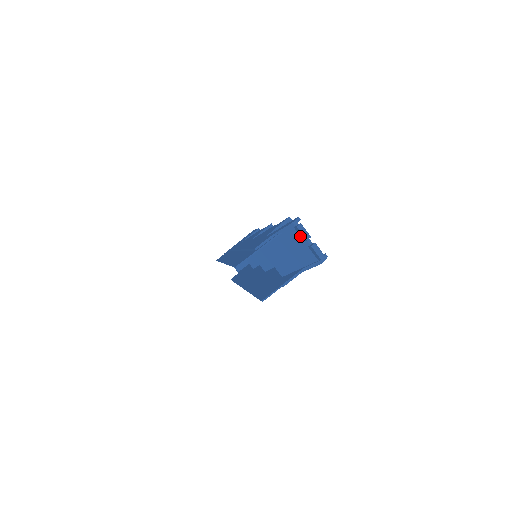
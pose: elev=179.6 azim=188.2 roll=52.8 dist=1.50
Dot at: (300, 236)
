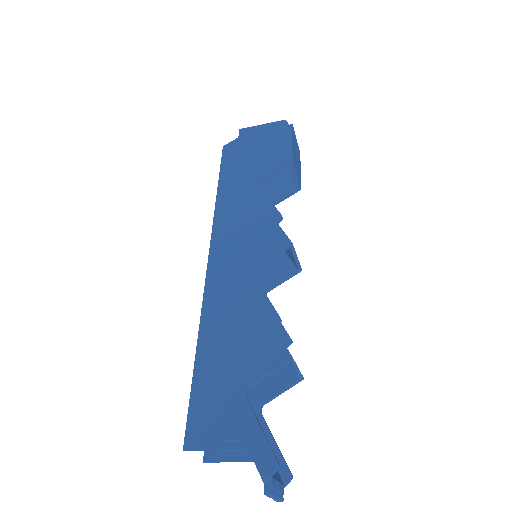
Dot at: occluded
